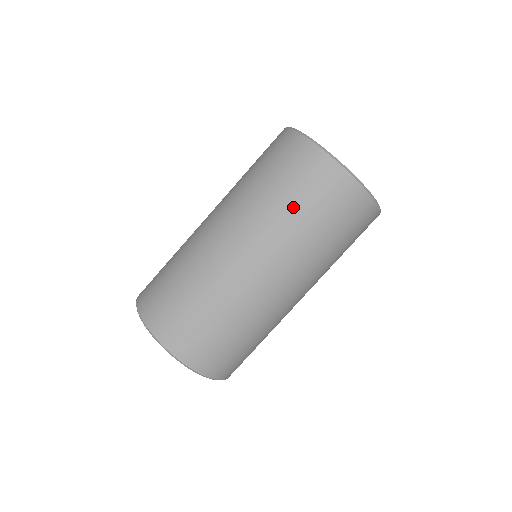
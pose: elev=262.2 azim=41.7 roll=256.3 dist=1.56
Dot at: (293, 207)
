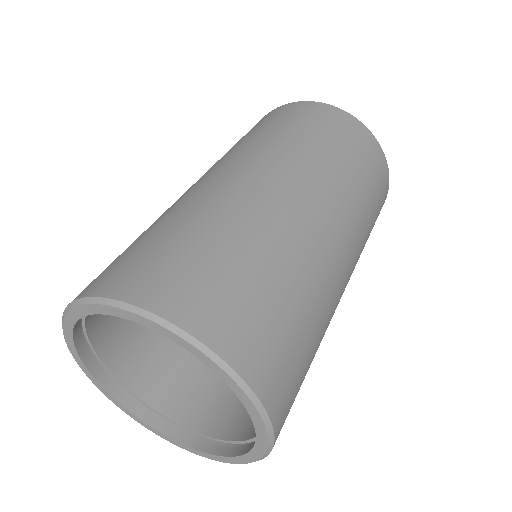
Dot at: (295, 133)
